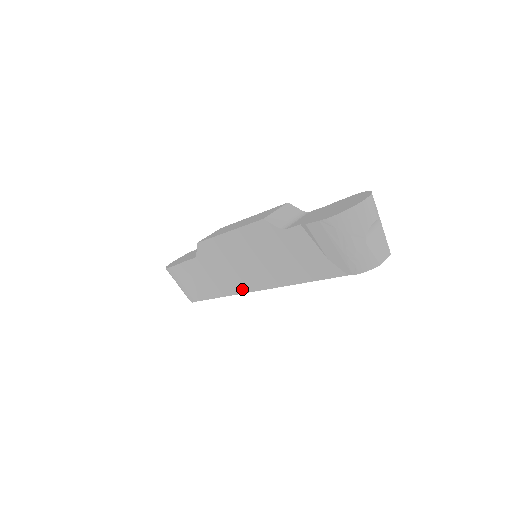
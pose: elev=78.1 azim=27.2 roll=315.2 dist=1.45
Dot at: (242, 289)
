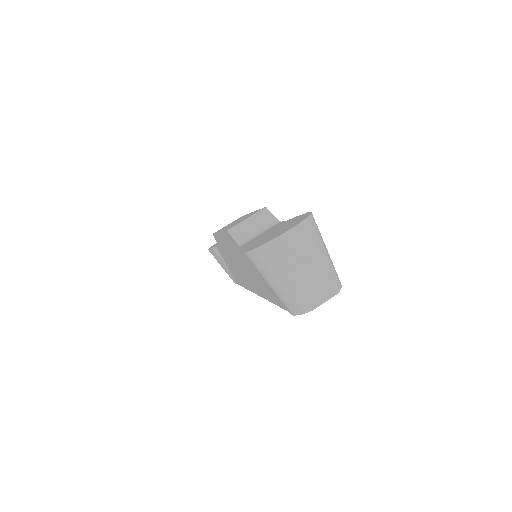
Dot at: (248, 287)
